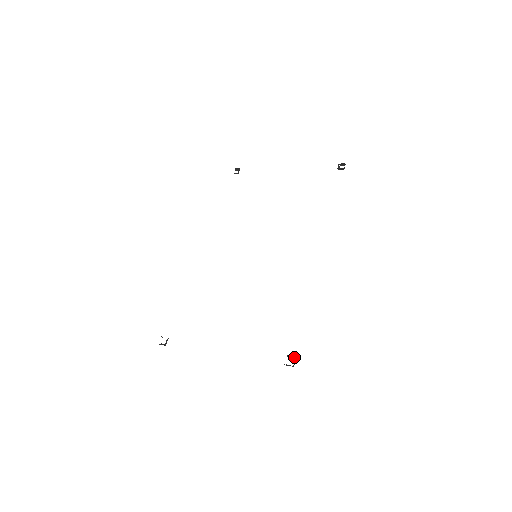
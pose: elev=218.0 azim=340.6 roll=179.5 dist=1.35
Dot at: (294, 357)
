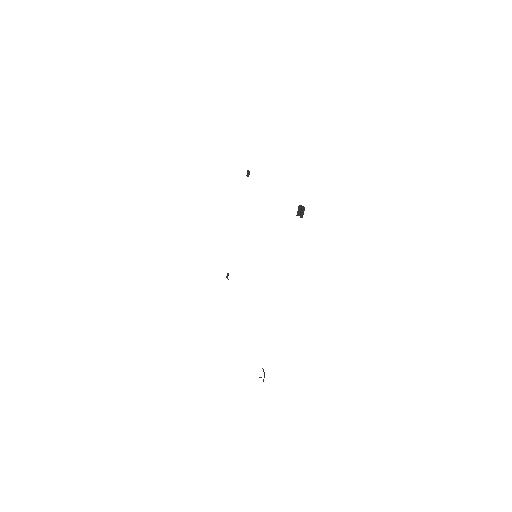
Dot at: (301, 208)
